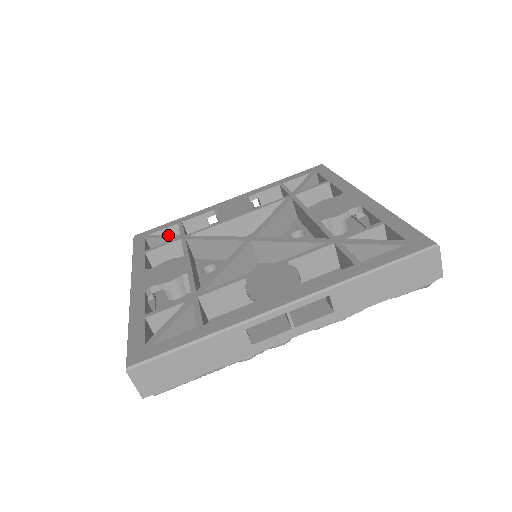
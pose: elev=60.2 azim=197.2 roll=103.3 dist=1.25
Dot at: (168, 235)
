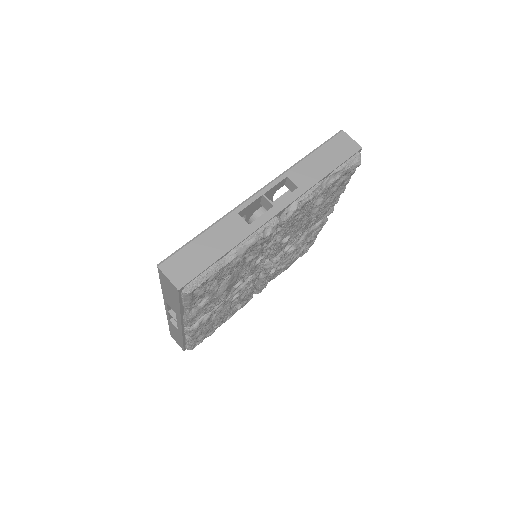
Dot at: occluded
